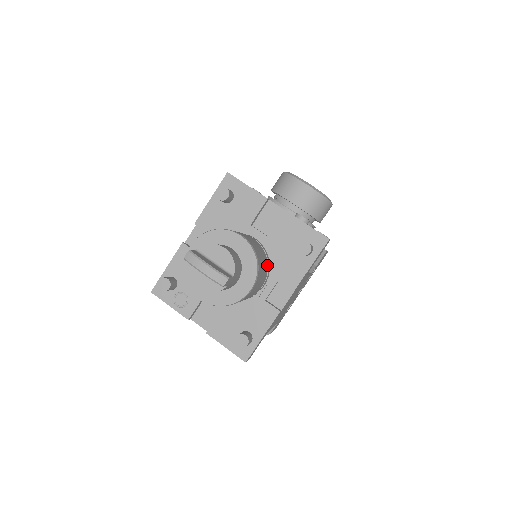
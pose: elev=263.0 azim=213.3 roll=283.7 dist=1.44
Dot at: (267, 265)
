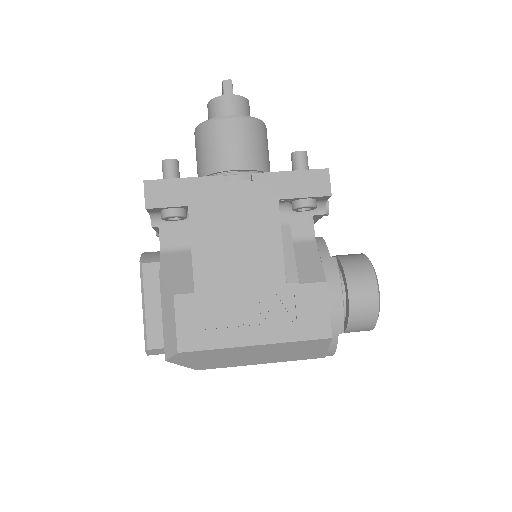
Dot at: (258, 168)
